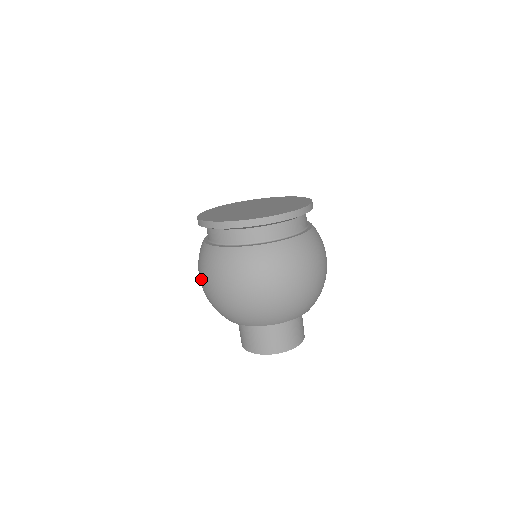
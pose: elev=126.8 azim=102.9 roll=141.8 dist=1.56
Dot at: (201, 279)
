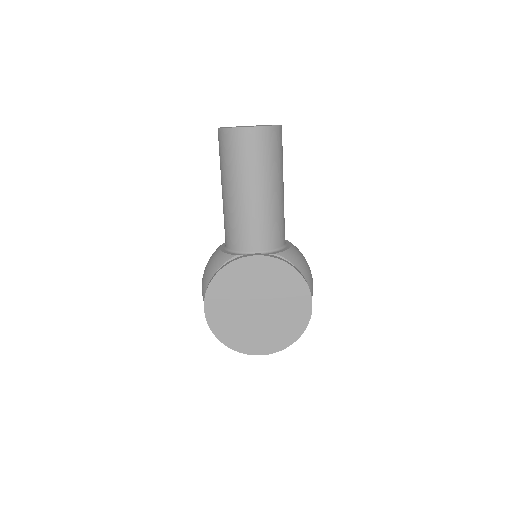
Dot at: occluded
